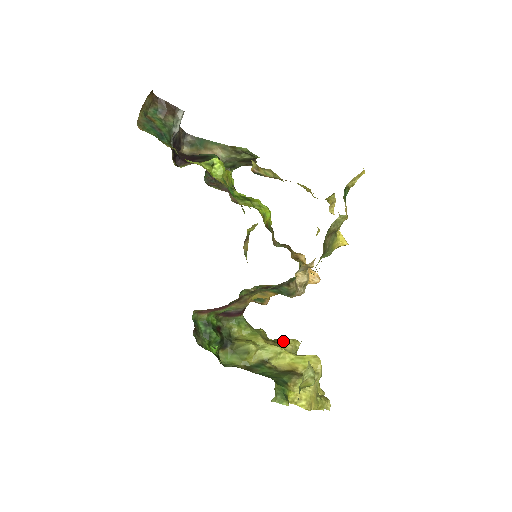
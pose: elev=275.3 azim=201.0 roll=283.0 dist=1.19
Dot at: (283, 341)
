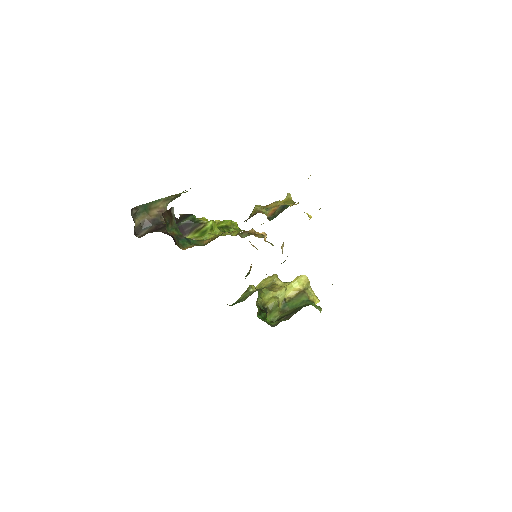
Dot at: (273, 282)
